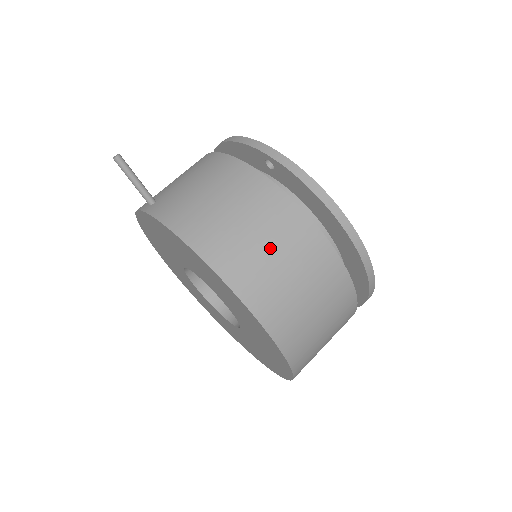
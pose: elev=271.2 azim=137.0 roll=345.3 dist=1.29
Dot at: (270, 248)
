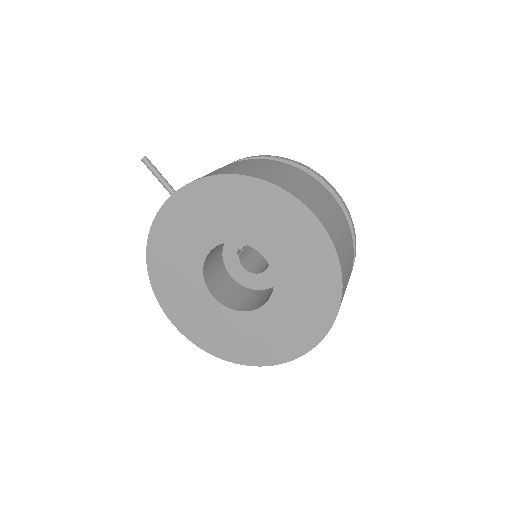
Dot at: (285, 174)
